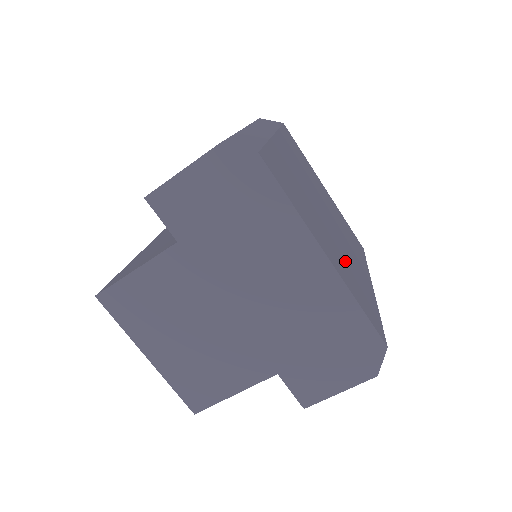
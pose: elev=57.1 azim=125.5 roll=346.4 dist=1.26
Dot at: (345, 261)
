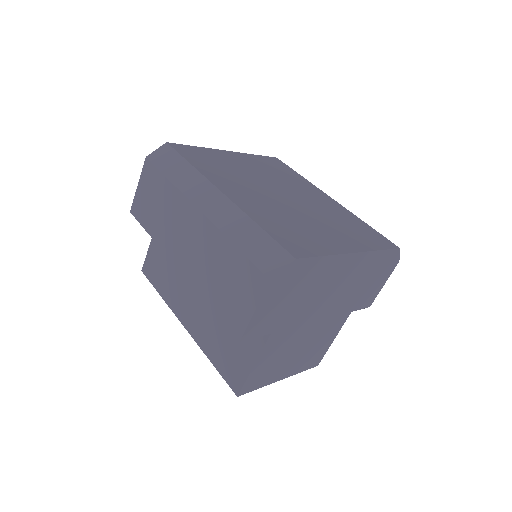
Dot at: (335, 222)
